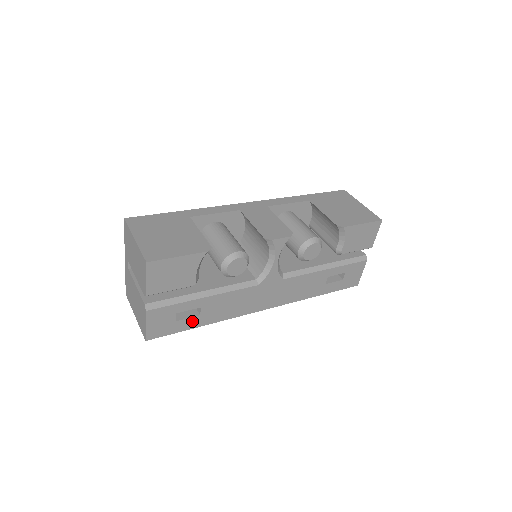
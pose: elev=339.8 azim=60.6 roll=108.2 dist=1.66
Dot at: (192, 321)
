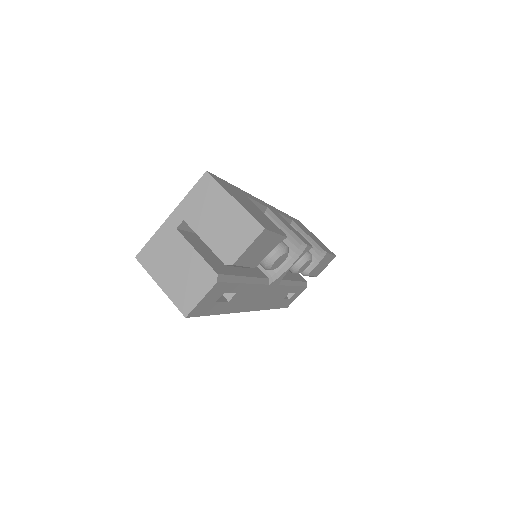
Dot at: (220, 306)
